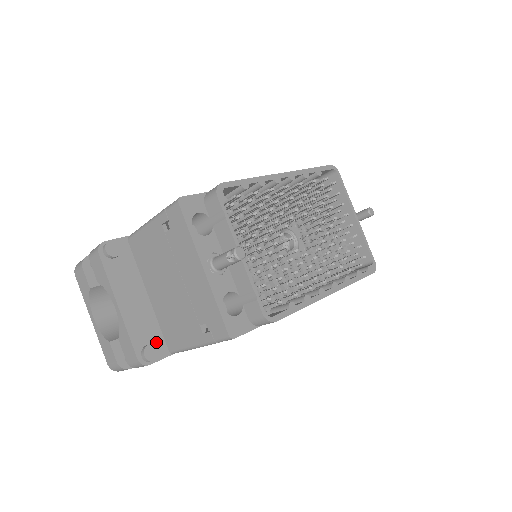
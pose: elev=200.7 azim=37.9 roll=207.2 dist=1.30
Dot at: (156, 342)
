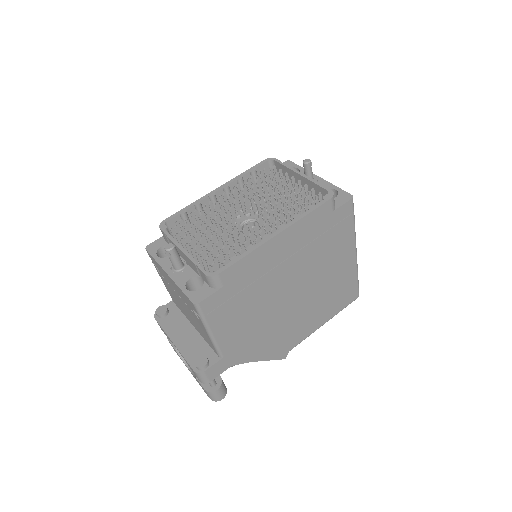
Dot at: (207, 355)
